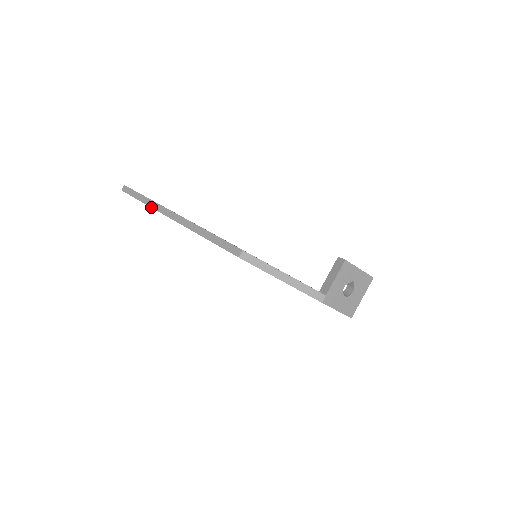
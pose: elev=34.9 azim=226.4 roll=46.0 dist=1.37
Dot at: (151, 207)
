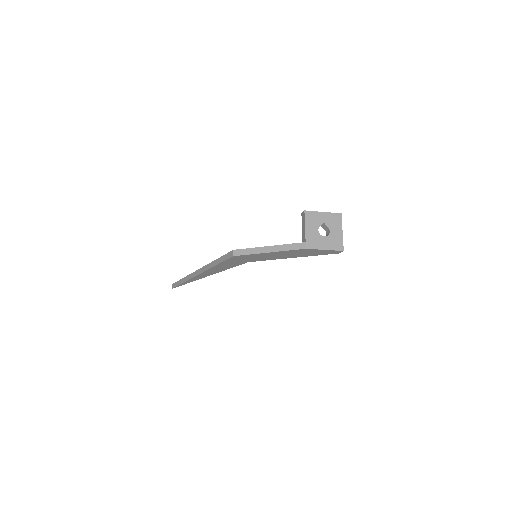
Dot at: (187, 280)
